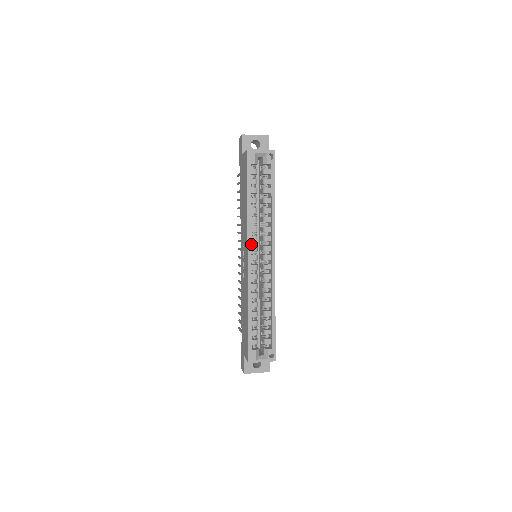
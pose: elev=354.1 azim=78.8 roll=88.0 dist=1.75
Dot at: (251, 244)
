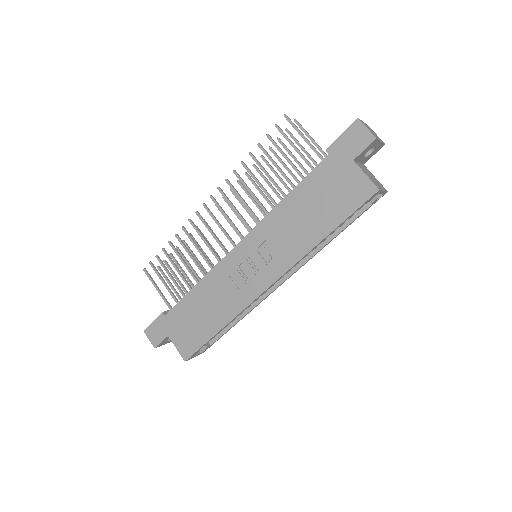
Dot at: occluded
